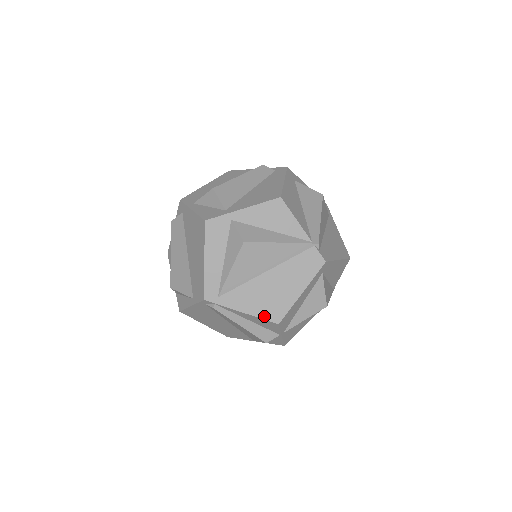
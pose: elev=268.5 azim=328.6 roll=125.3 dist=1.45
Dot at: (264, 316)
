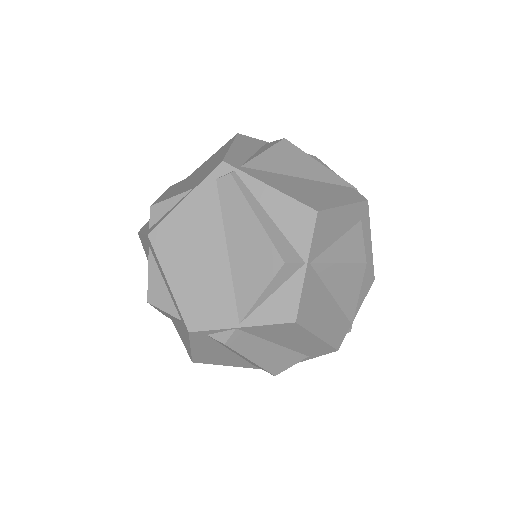
Dot at: (298, 199)
